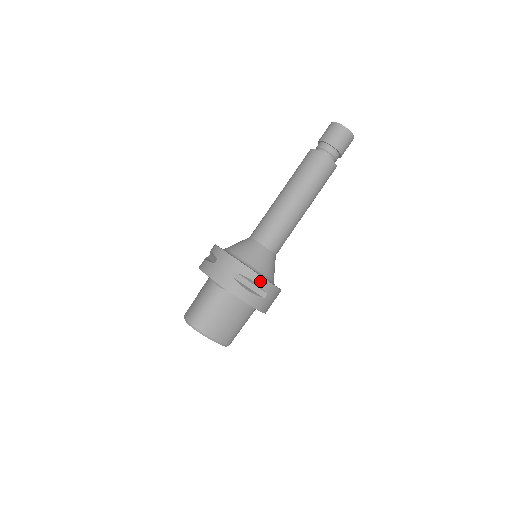
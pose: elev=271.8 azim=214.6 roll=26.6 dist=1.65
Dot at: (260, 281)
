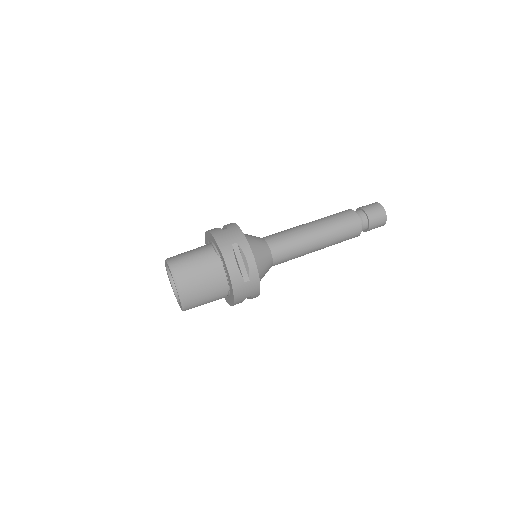
Dot at: (252, 264)
